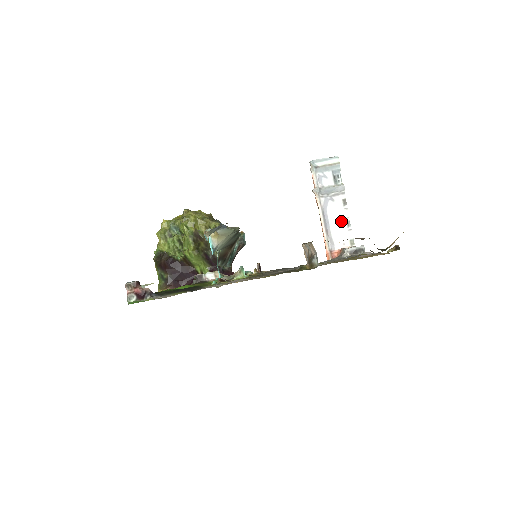
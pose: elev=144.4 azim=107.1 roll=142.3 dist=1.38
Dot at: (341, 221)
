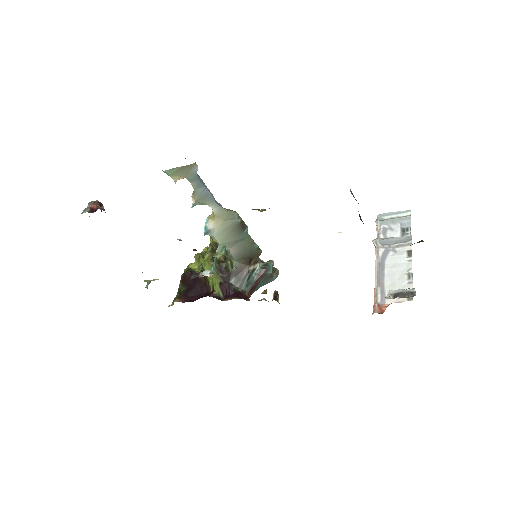
Dot at: (400, 273)
